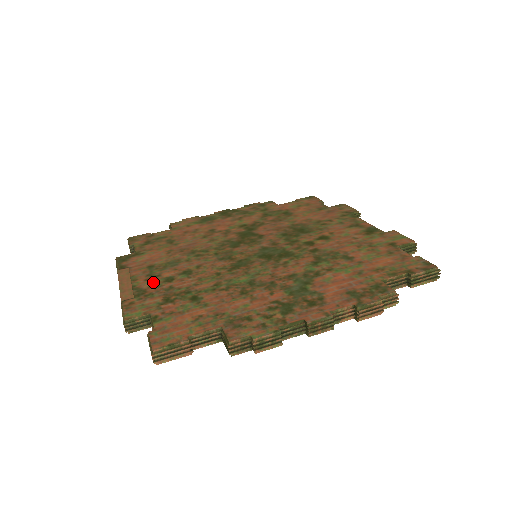
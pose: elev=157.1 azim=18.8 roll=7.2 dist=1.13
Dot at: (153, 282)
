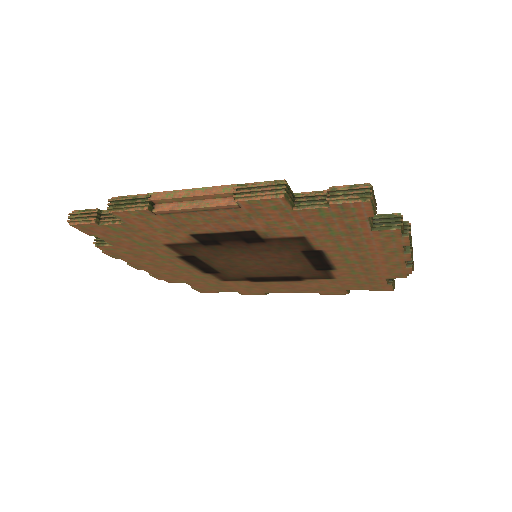
Dot at: occluded
